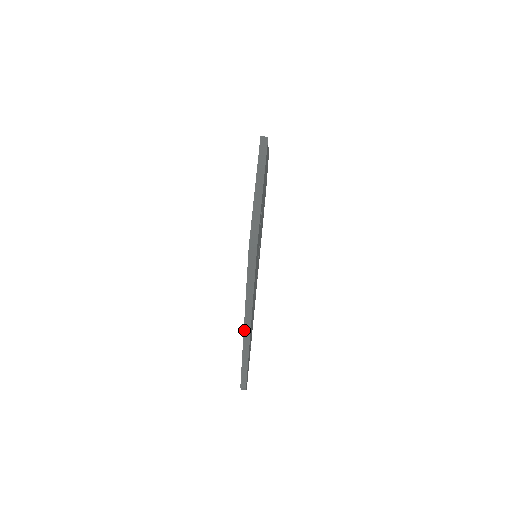
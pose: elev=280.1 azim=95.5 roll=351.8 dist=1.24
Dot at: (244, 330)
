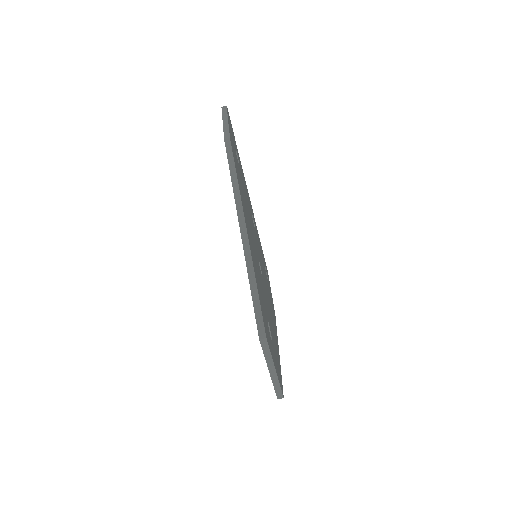
Dot at: occluded
